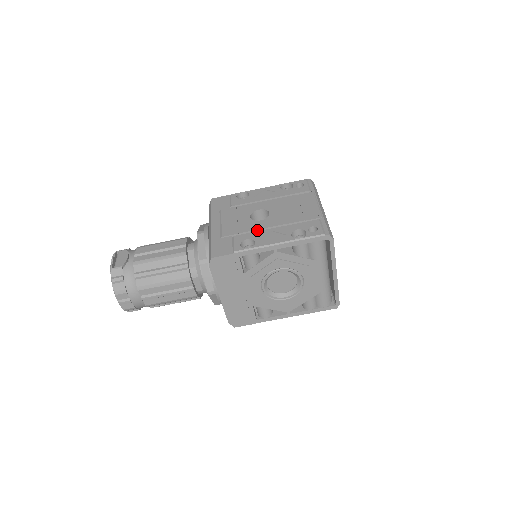
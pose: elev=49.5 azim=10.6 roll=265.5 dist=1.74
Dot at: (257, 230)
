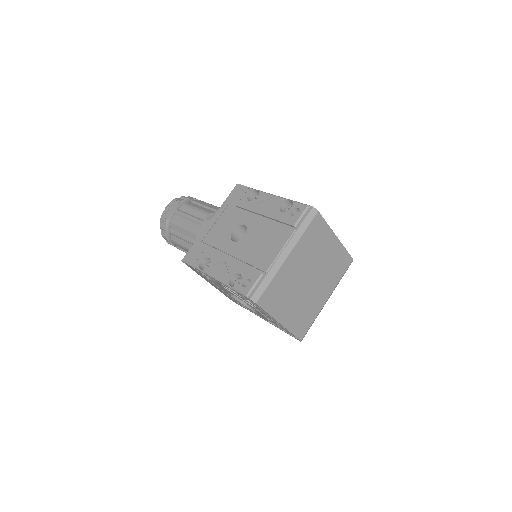
Dot at: (223, 251)
